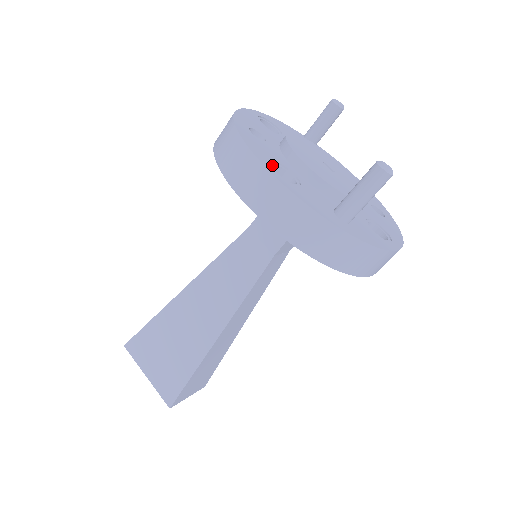
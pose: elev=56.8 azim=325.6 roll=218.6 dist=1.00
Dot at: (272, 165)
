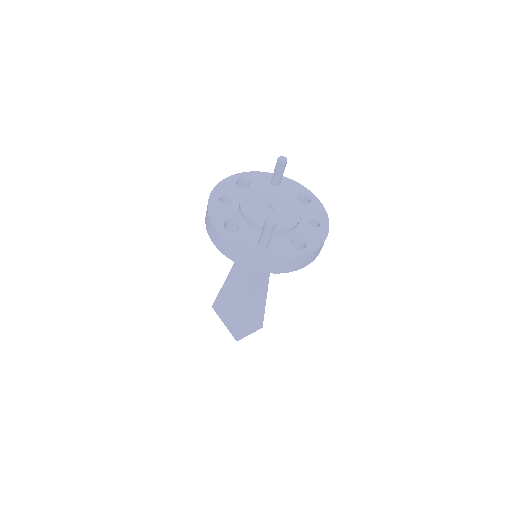
Dot at: (224, 223)
